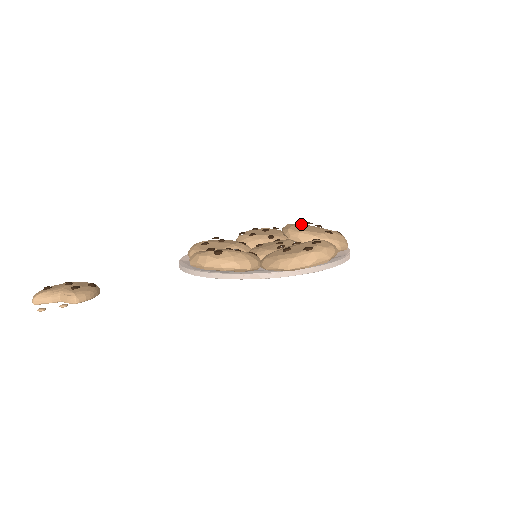
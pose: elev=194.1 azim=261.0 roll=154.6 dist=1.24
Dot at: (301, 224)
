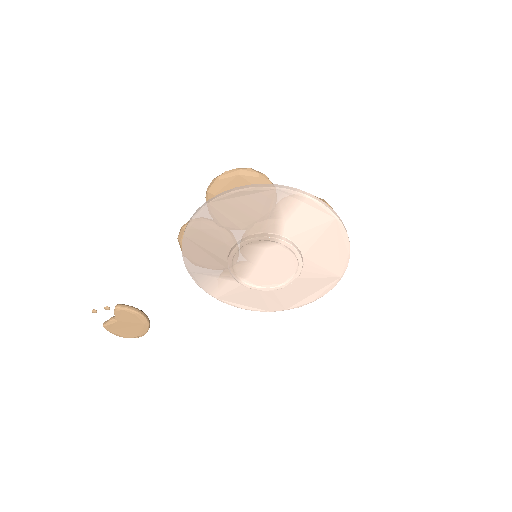
Dot at: occluded
